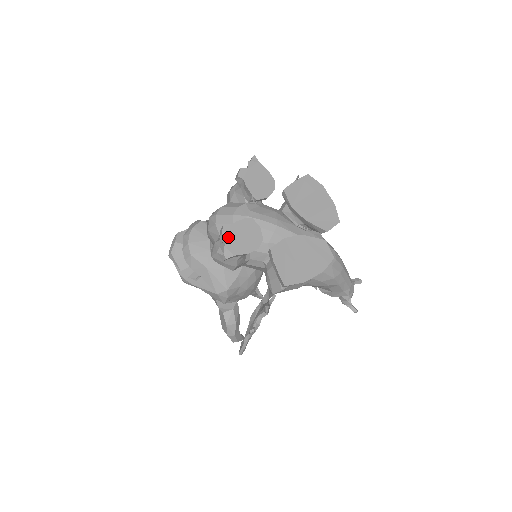
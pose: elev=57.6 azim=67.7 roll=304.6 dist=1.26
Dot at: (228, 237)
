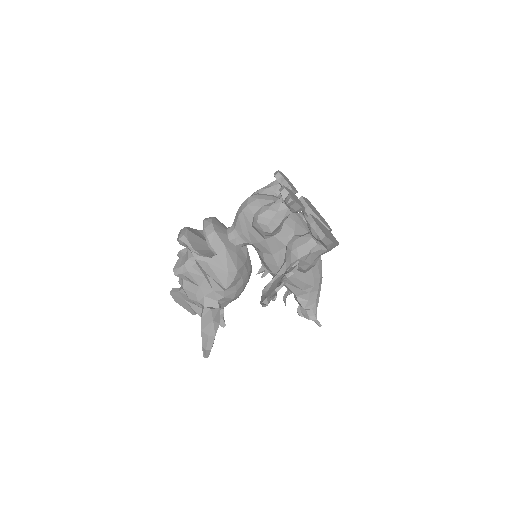
Dot at: (289, 192)
